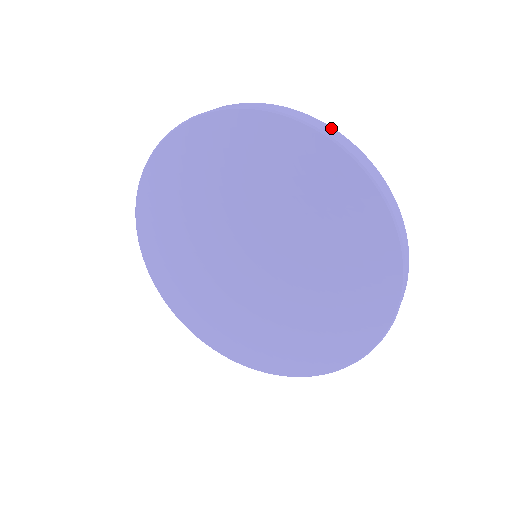
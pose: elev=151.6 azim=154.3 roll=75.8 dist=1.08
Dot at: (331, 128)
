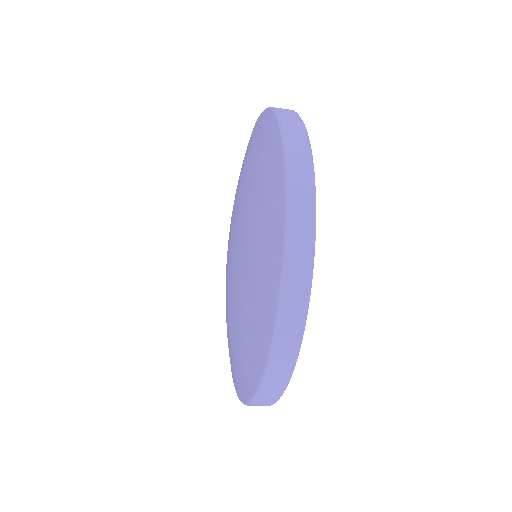
Dot at: occluded
